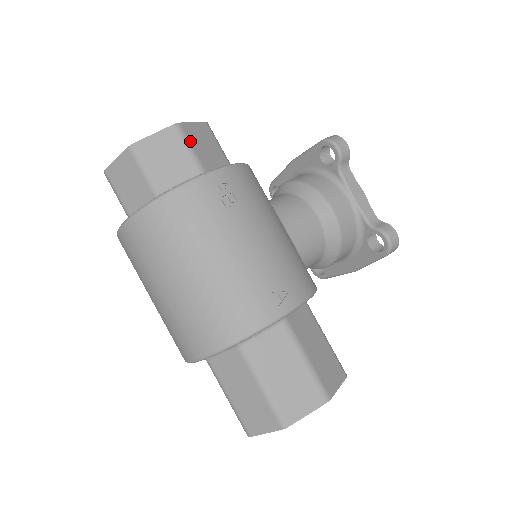
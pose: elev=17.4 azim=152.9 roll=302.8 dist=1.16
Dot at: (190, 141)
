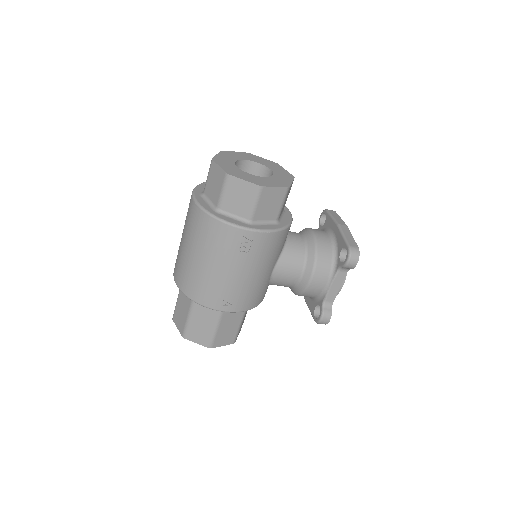
Dot at: (260, 200)
